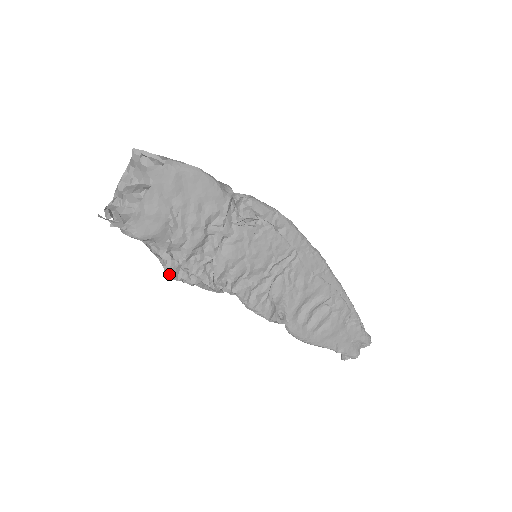
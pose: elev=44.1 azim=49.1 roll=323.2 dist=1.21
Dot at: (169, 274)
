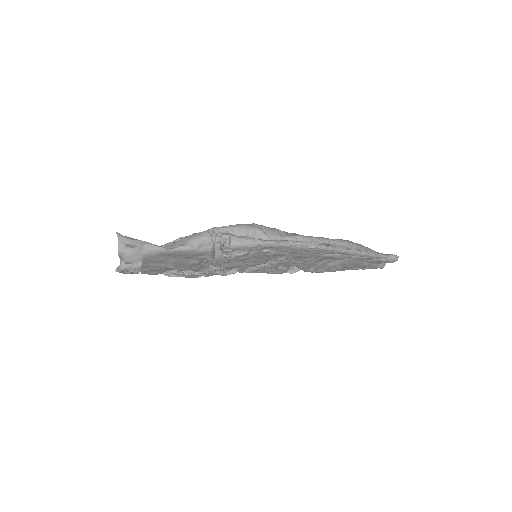
Dot at: occluded
